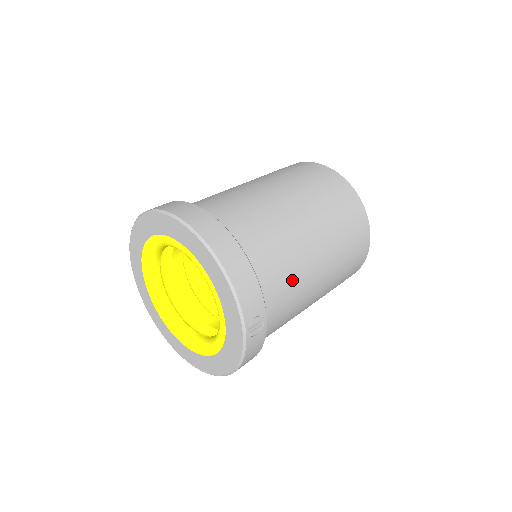
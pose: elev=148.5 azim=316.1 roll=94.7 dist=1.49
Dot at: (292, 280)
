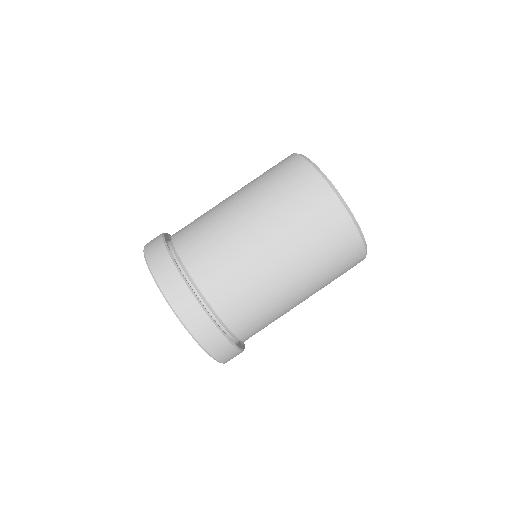
Dot at: occluded
